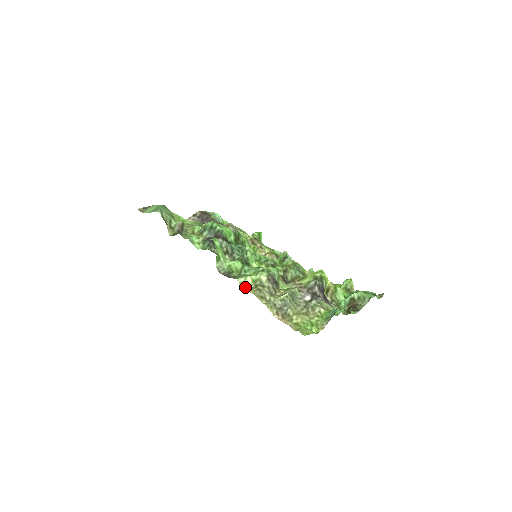
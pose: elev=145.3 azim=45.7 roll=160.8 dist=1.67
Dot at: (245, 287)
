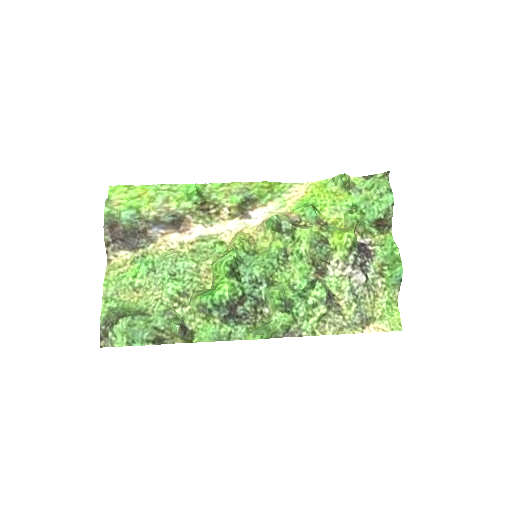
Dot at: (318, 333)
